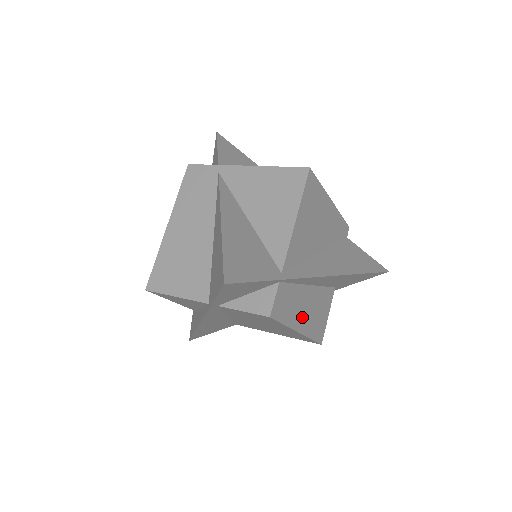
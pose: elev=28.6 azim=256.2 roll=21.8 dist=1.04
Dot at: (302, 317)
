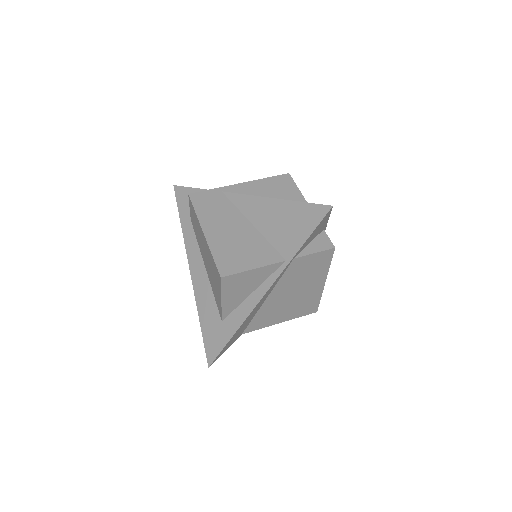
Dot at: occluded
